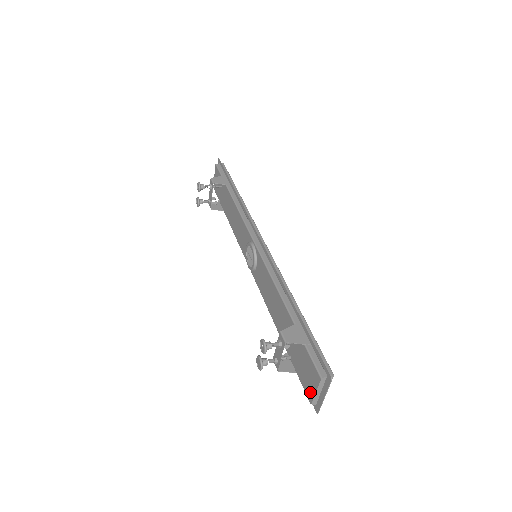
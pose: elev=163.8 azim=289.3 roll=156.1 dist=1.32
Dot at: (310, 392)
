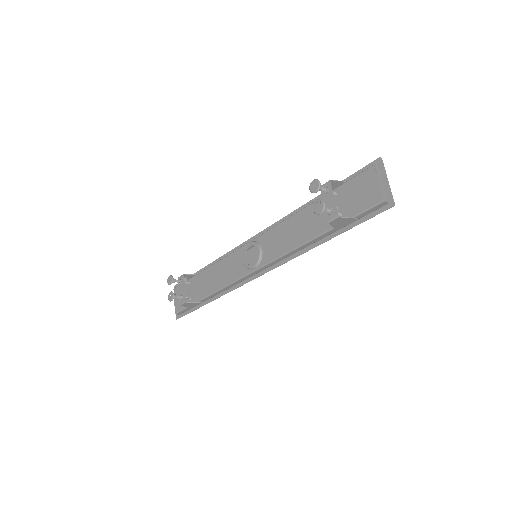
Dot at: (375, 194)
